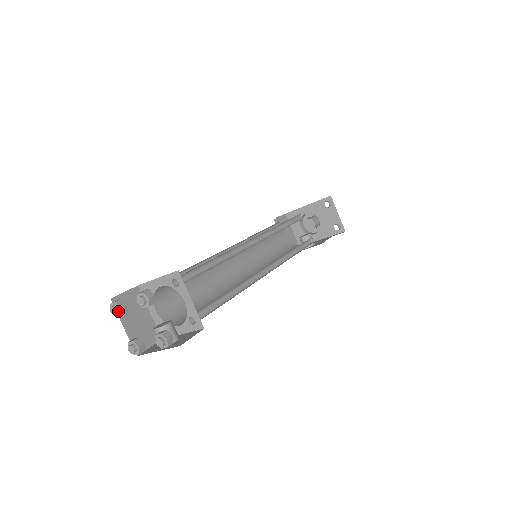
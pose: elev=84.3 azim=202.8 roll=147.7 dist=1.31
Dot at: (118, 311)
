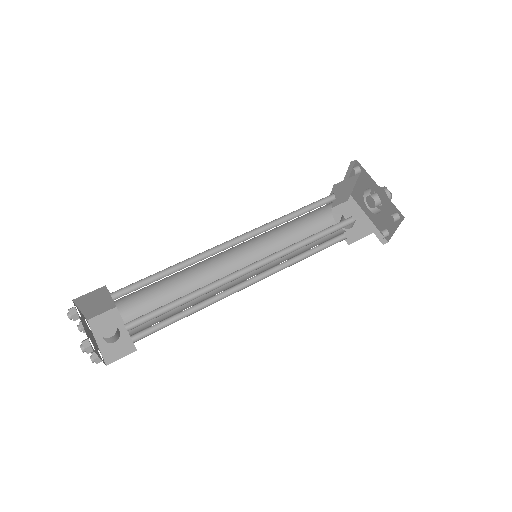
Dot at: occluded
